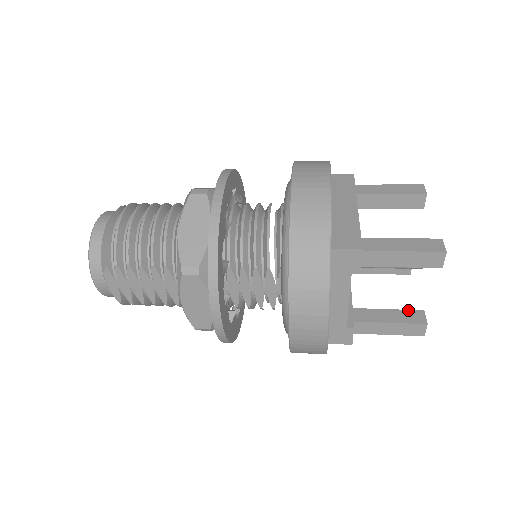
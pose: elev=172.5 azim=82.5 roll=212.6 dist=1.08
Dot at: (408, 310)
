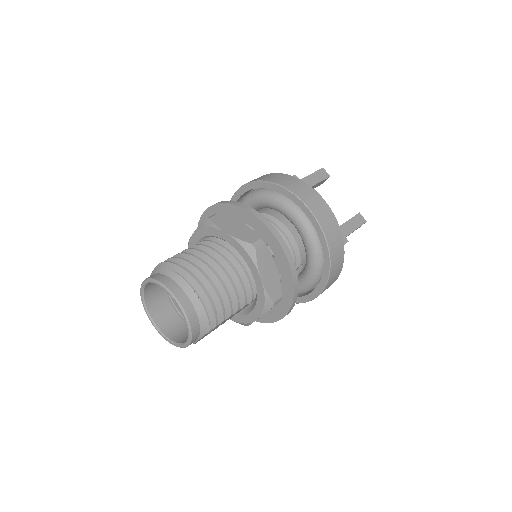
Dot at: occluded
